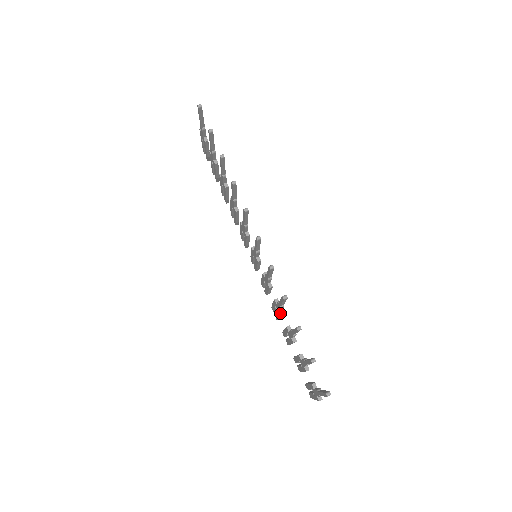
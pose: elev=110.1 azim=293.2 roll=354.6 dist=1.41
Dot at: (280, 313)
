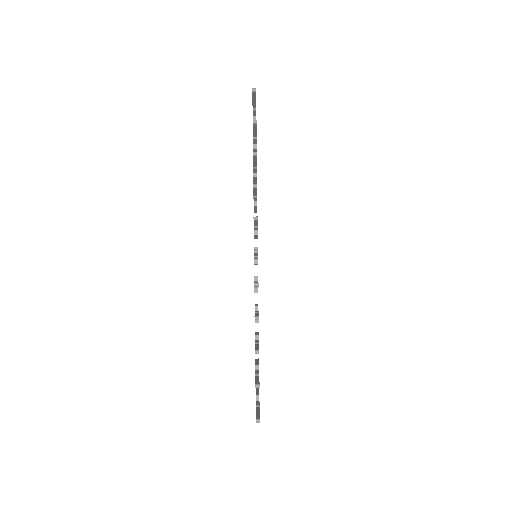
Dot at: occluded
